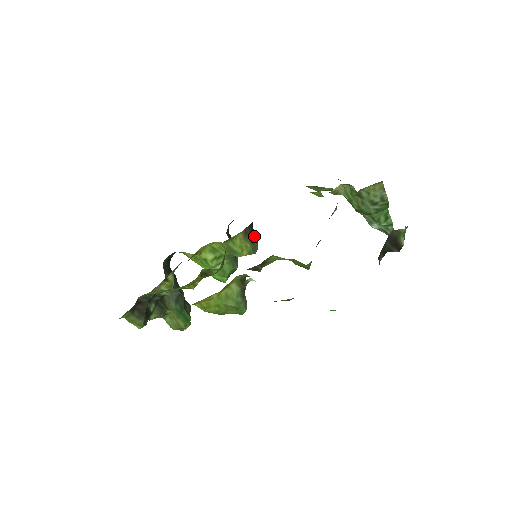
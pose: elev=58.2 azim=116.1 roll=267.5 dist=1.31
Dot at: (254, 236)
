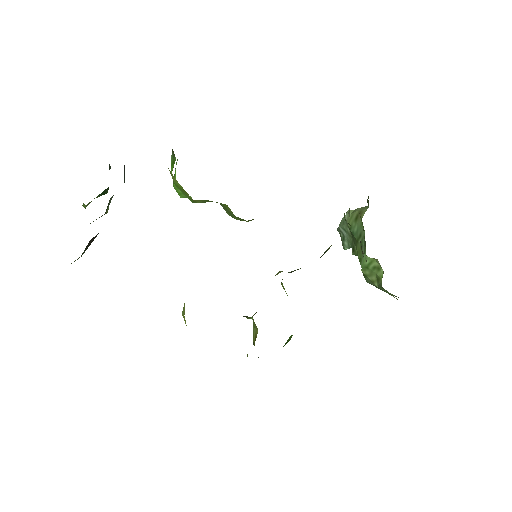
Dot at: occluded
